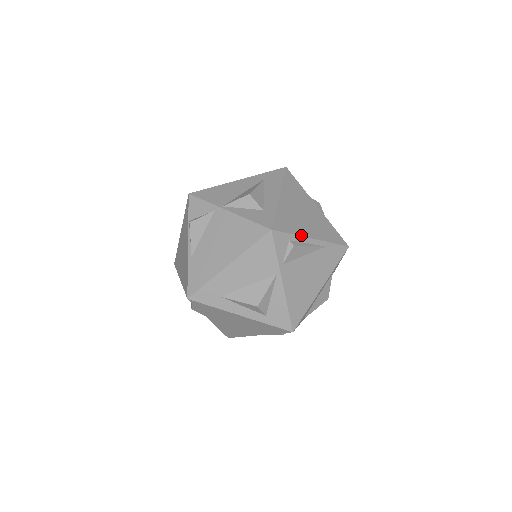
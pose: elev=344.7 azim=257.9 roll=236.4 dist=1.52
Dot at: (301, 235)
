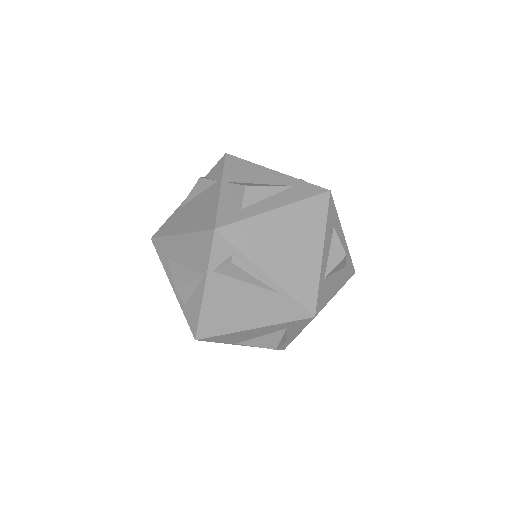
Dot at: (252, 260)
